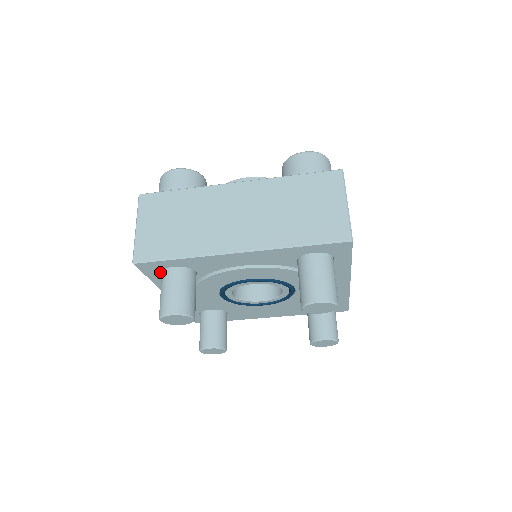
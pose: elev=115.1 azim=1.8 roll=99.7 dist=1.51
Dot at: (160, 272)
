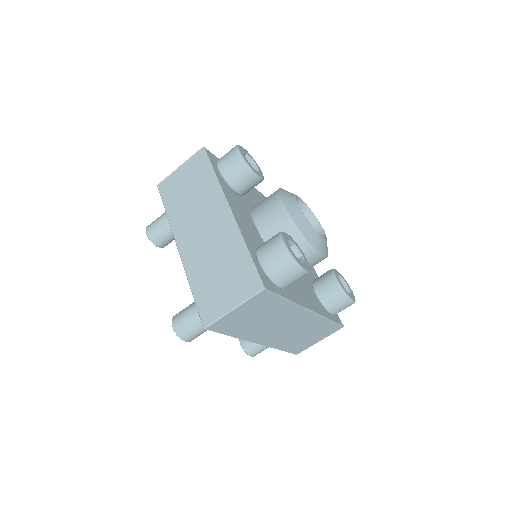
Dot at: occluded
